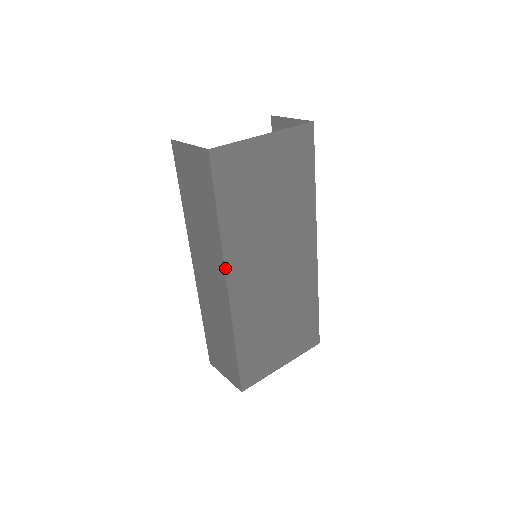
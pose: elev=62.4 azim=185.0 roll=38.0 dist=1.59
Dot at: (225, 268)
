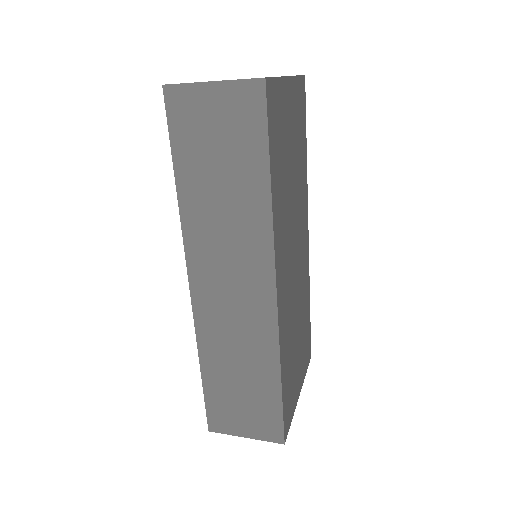
Dot at: (275, 261)
